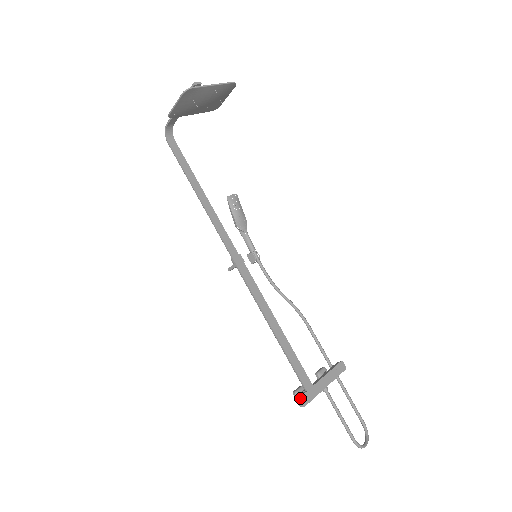
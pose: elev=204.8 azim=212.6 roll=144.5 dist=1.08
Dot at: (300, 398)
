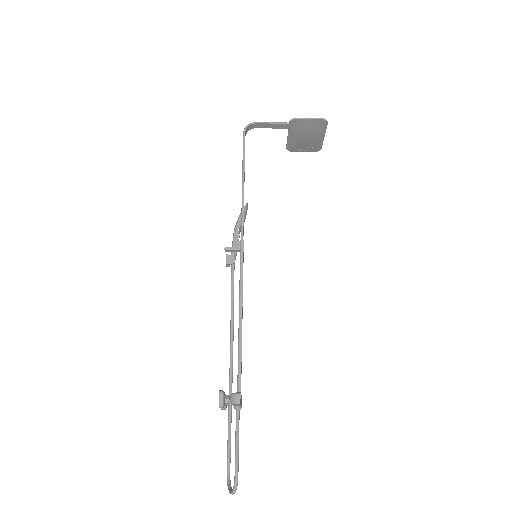
Dot at: occluded
